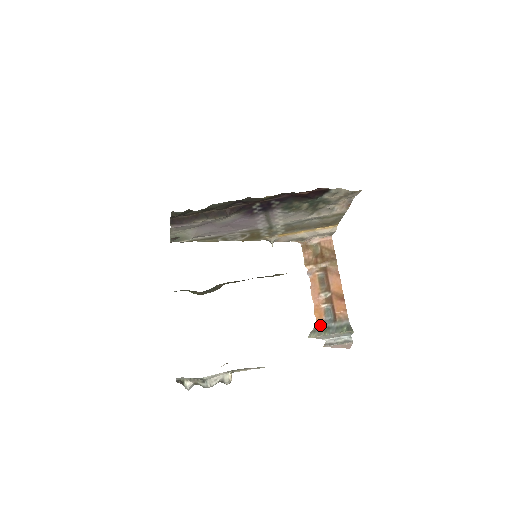
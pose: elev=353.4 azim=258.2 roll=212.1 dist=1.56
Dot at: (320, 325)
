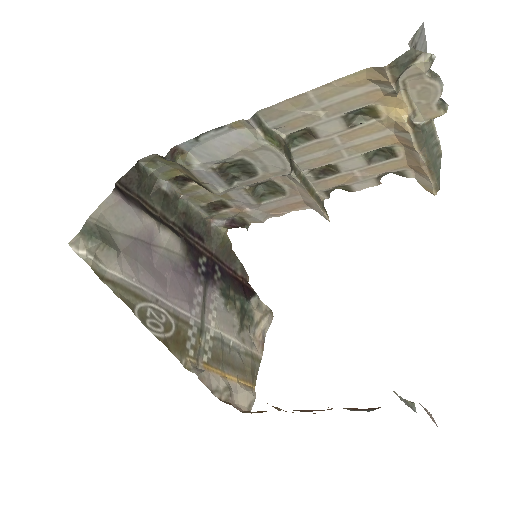
Dot at: occluded
